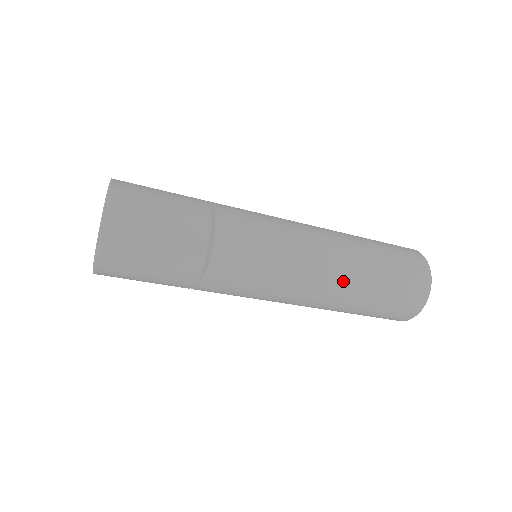
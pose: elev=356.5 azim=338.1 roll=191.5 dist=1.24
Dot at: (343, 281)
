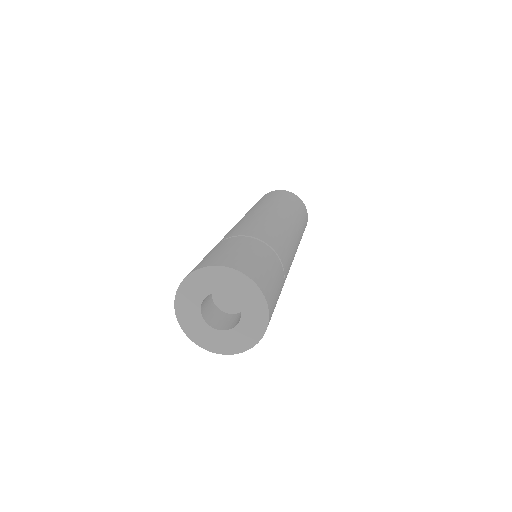
Dot at: occluded
